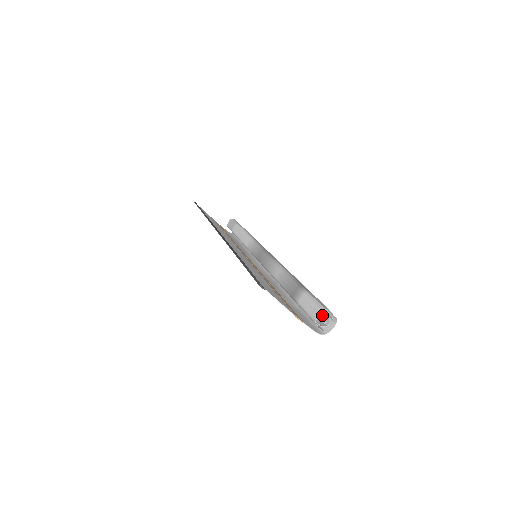
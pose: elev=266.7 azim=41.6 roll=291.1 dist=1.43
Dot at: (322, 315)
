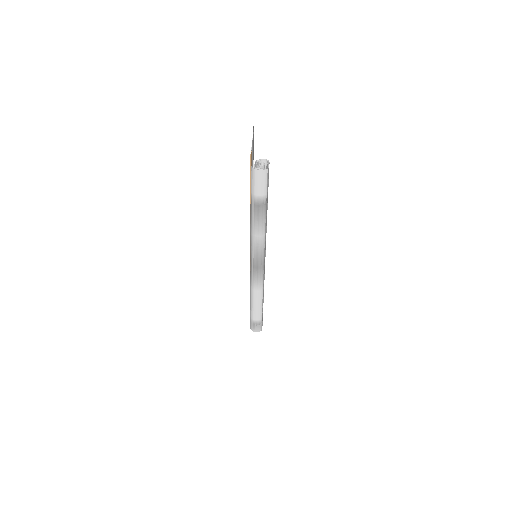
Dot at: (263, 164)
